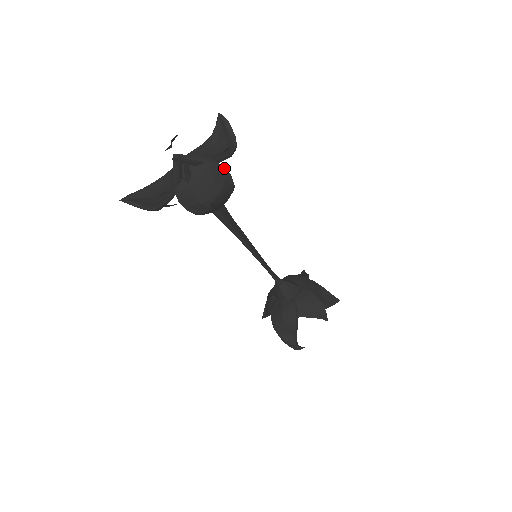
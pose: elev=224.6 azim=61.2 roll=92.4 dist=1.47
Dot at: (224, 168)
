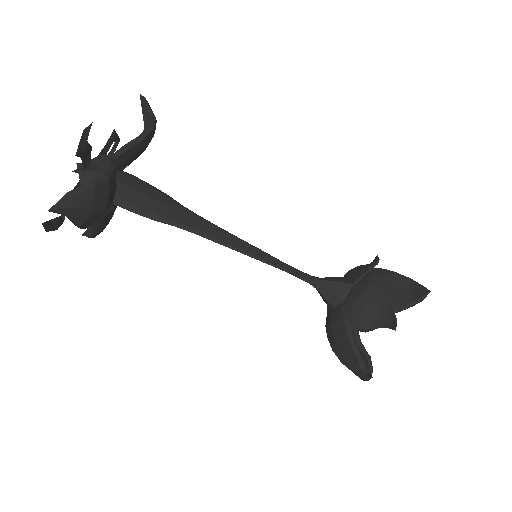
Dot at: (109, 159)
